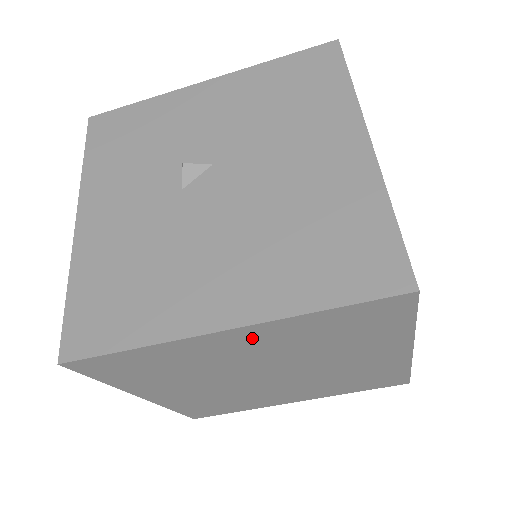
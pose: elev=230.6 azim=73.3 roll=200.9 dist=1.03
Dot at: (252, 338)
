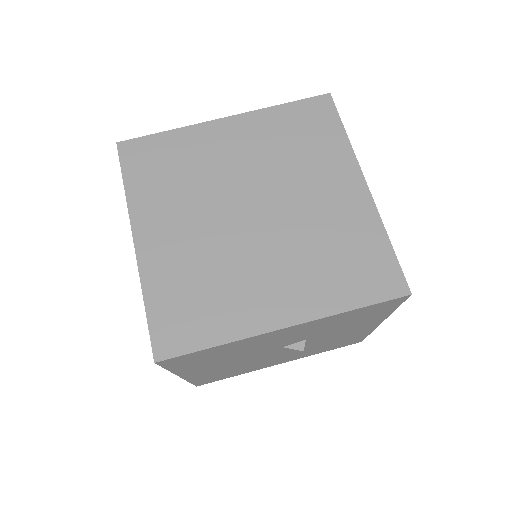
Dot at: (240, 132)
